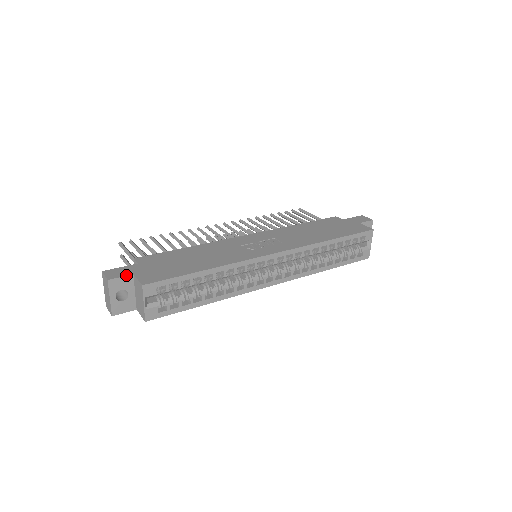
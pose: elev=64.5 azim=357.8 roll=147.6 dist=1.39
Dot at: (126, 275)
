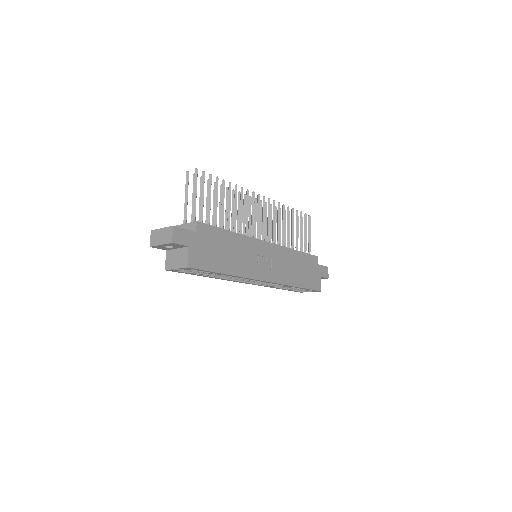
Dot at: (184, 245)
